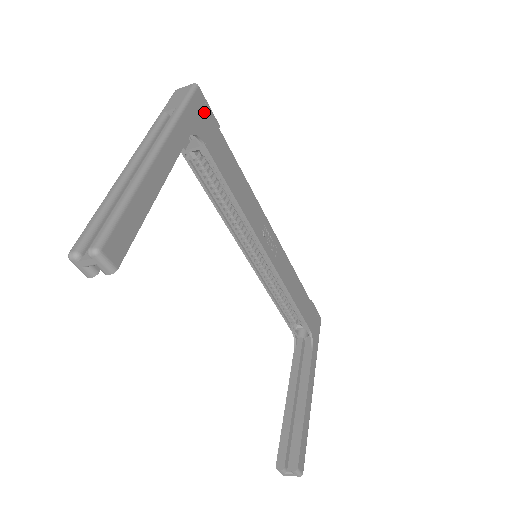
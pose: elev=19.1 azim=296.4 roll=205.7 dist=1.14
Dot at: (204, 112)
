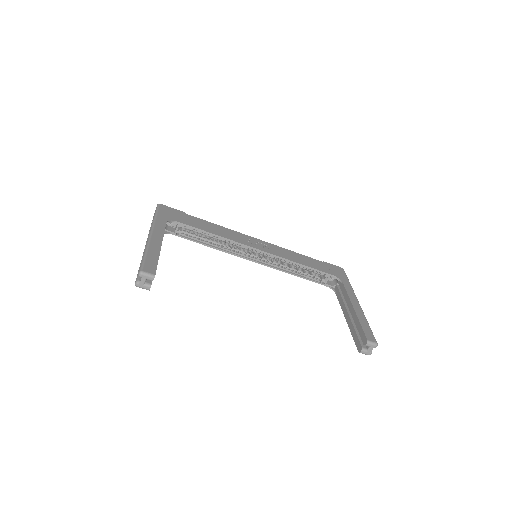
Dot at: (170, 211)
